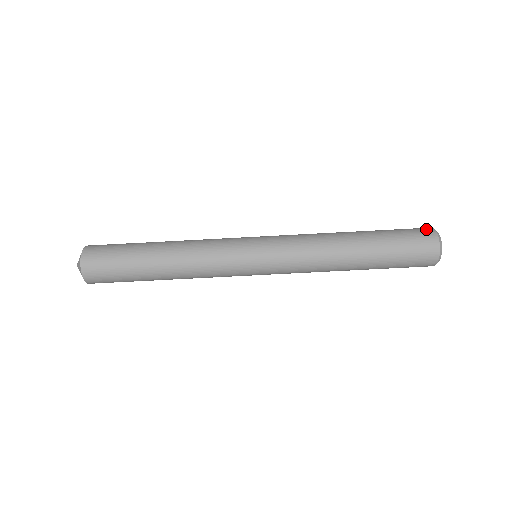
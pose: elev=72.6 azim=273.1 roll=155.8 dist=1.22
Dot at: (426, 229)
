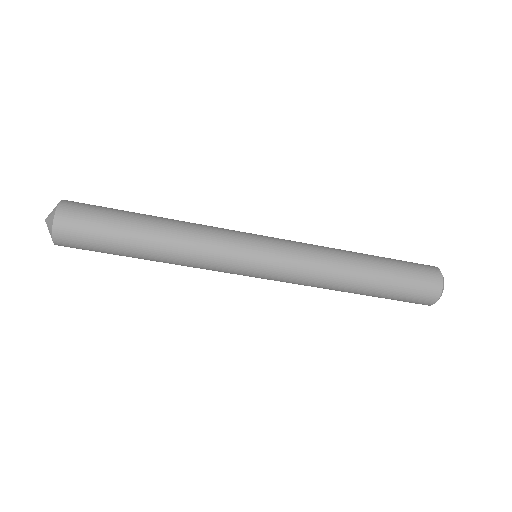
Dot at: (435, 276)
